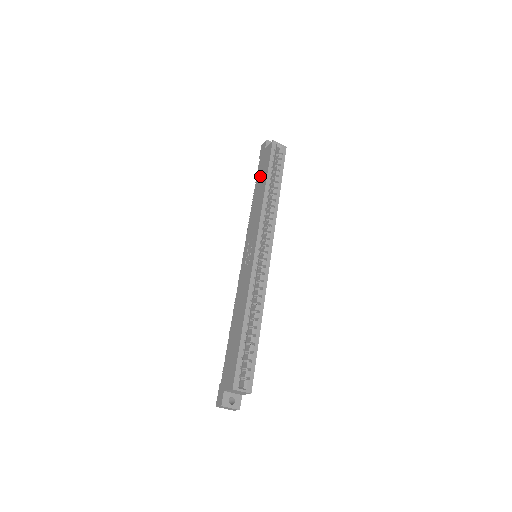
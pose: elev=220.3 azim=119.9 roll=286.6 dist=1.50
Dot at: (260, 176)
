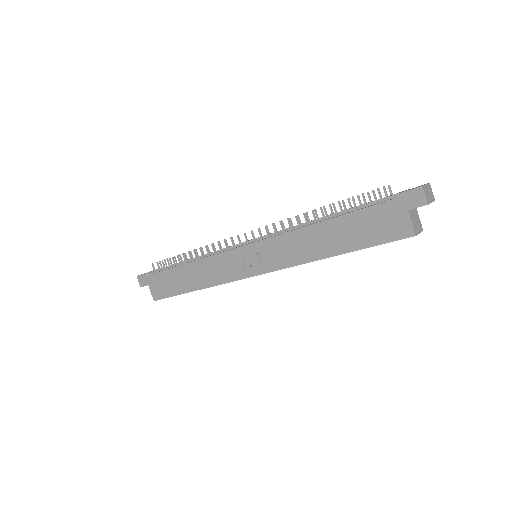
Dot at: (353, 227)
